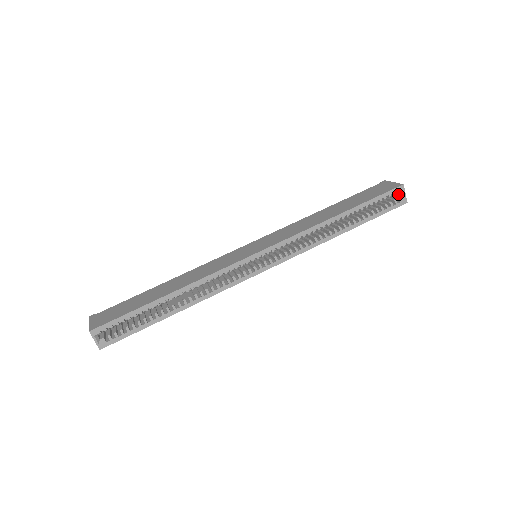
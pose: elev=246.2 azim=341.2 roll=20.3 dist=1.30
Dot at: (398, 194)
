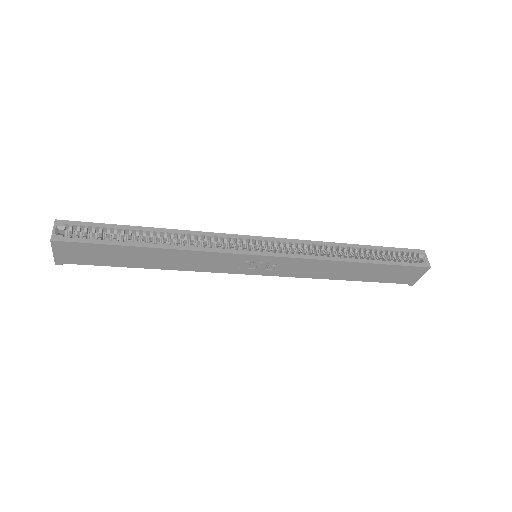
Dot at: occluded
